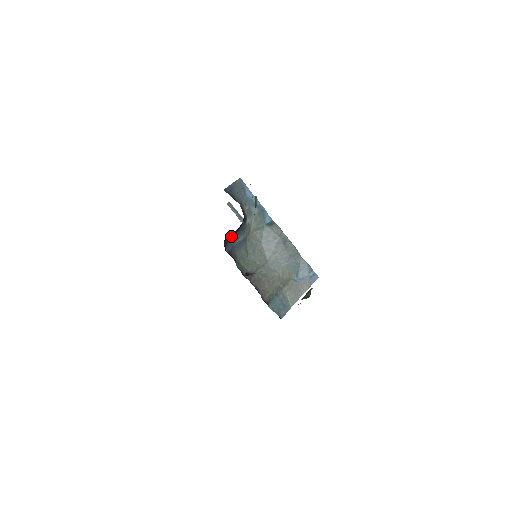
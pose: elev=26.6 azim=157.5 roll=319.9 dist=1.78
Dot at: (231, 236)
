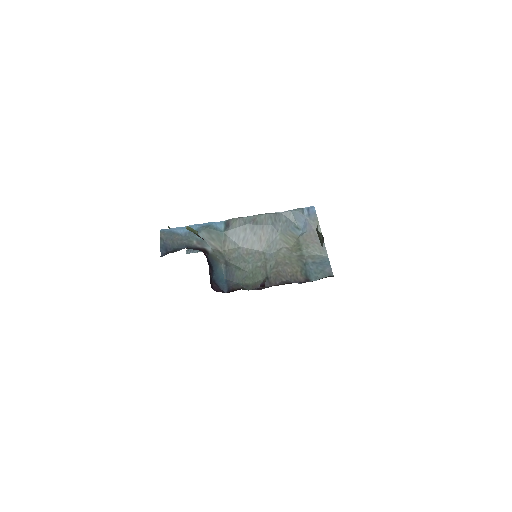
Dot at: (213, 278)
